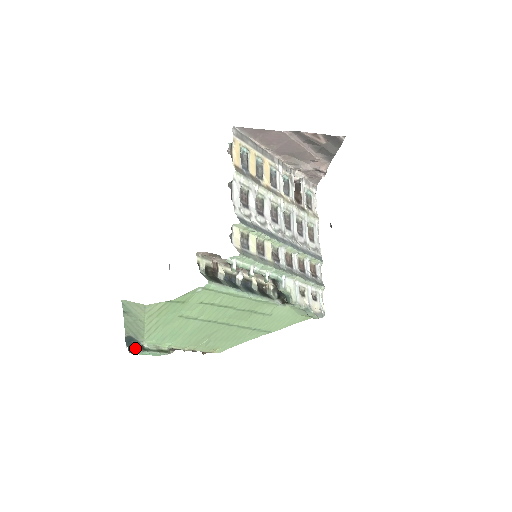
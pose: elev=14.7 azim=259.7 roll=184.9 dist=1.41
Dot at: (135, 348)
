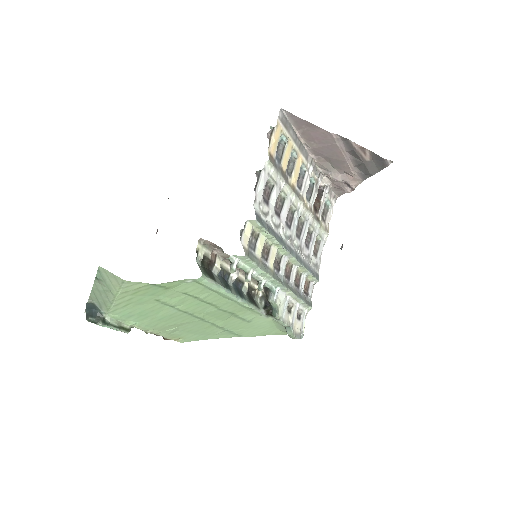
Dot at: (95, 318)
